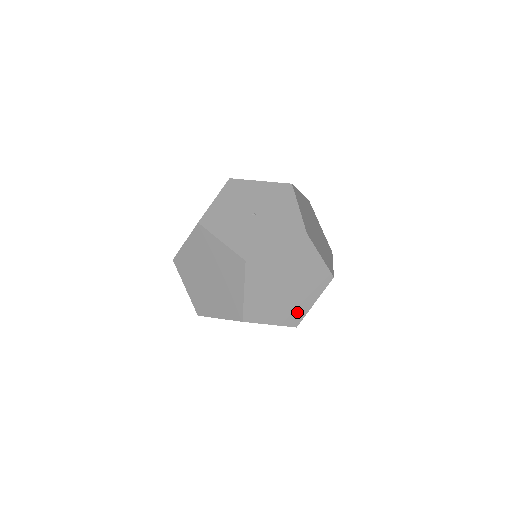
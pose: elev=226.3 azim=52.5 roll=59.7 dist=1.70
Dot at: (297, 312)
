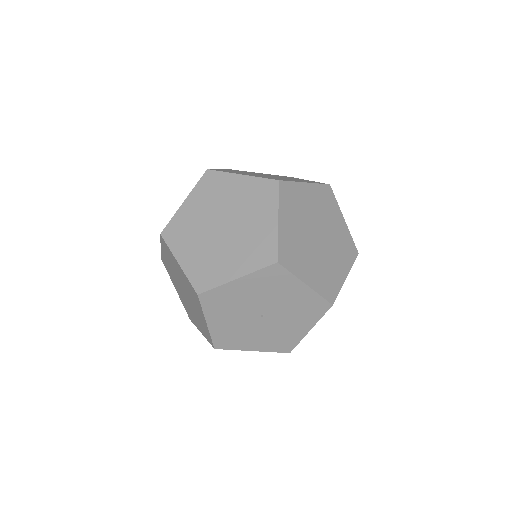
Dot at: occluded
